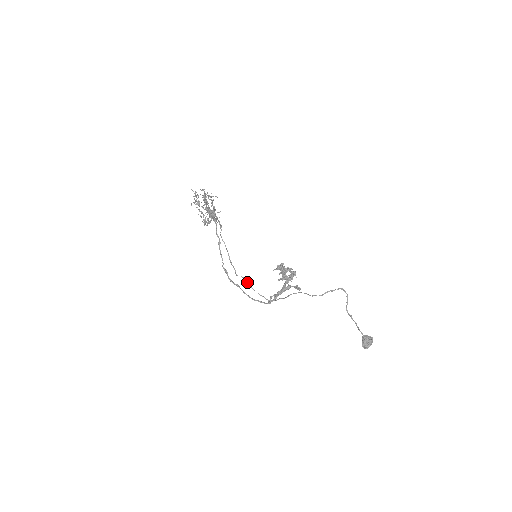
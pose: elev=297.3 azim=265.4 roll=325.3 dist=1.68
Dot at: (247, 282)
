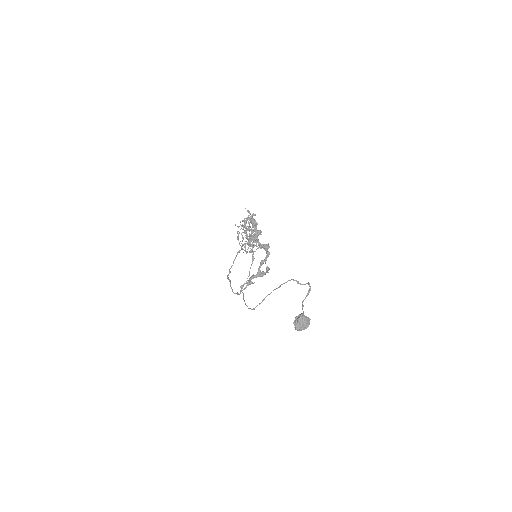
Dot at: (243, 295)
